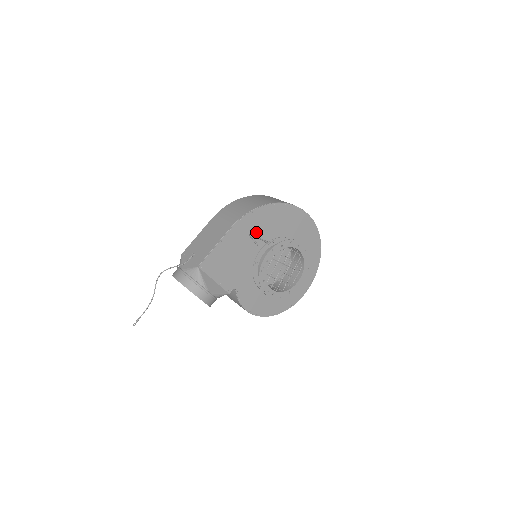
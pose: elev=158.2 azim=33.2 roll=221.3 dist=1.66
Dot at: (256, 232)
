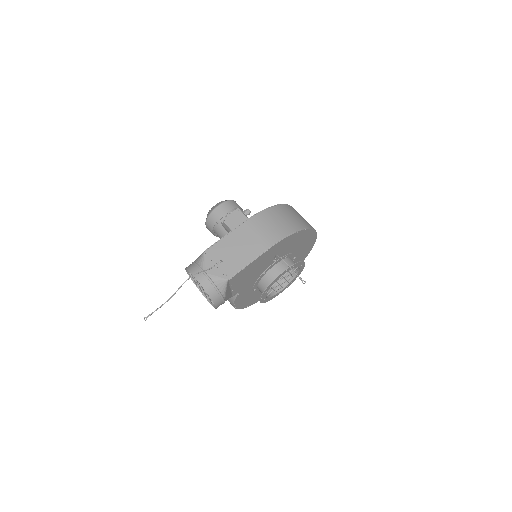
Dot at: (280, 251)
